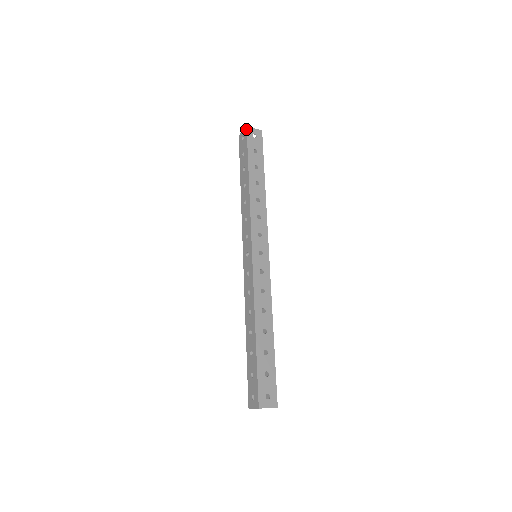
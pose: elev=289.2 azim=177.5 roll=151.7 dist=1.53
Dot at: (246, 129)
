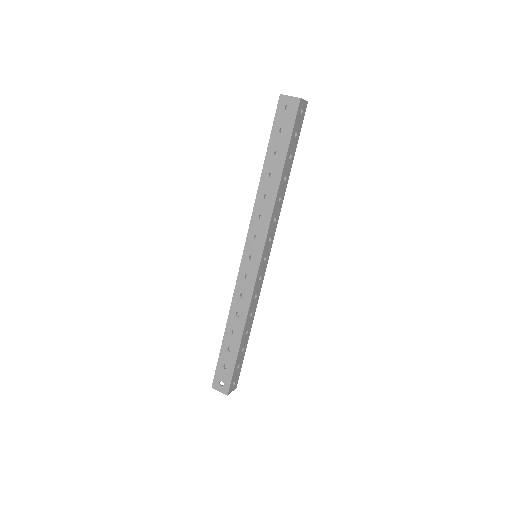
Dot at: (299, 102)
